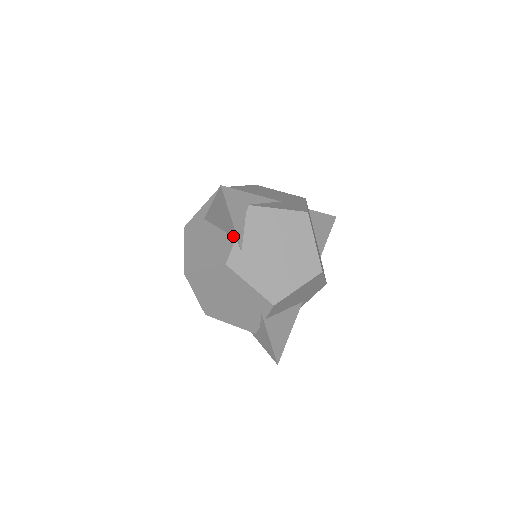
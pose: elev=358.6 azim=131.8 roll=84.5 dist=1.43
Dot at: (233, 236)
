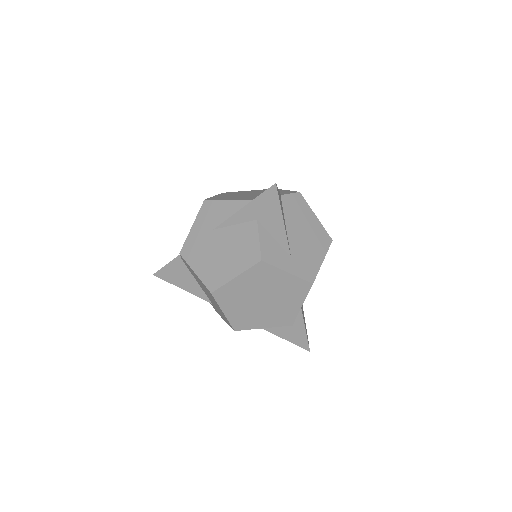
Dot at: occluded
